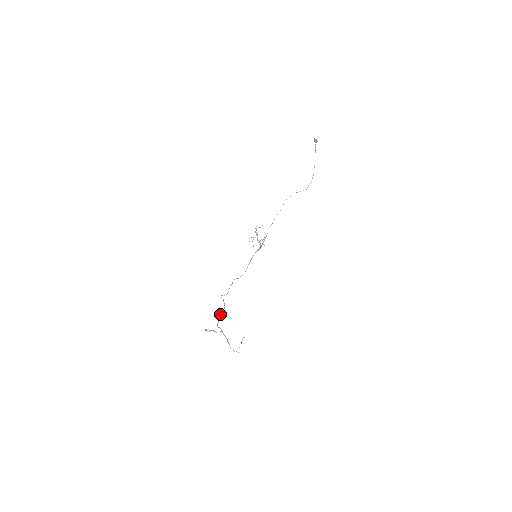
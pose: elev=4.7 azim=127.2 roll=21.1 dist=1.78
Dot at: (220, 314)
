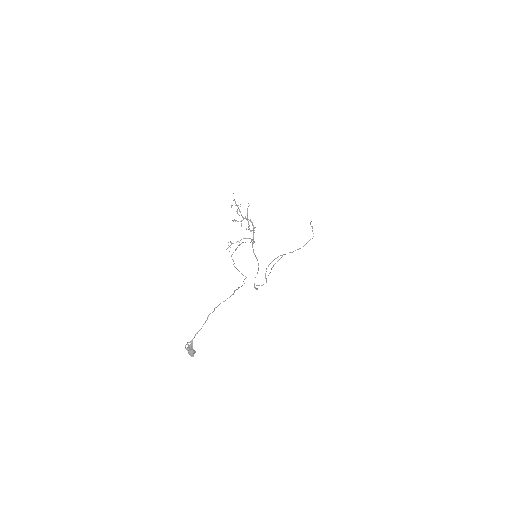
Dot at: occluded
